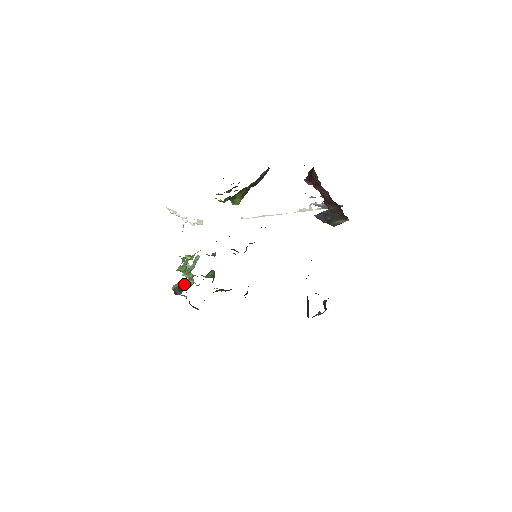
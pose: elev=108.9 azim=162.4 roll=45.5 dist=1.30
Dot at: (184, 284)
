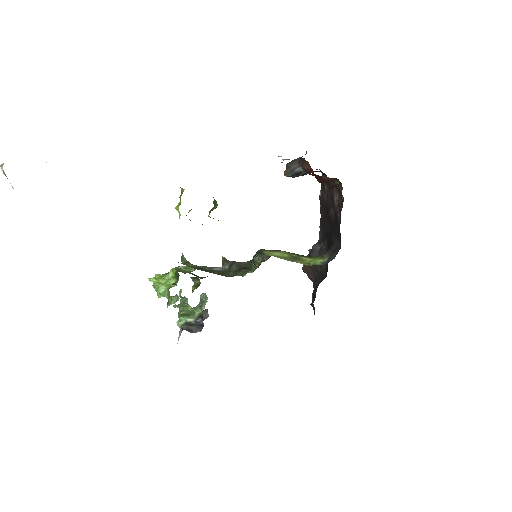
Dot at: (186, 314)
